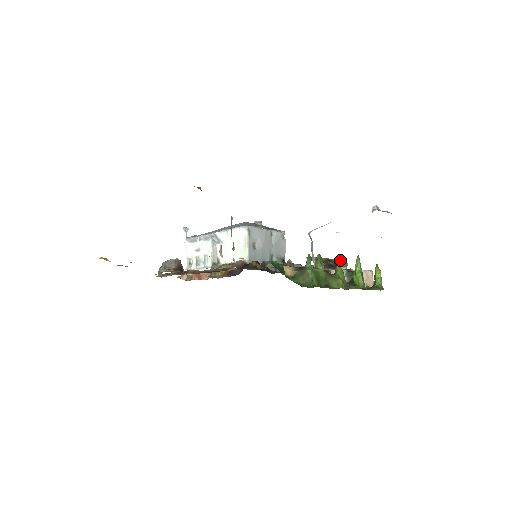
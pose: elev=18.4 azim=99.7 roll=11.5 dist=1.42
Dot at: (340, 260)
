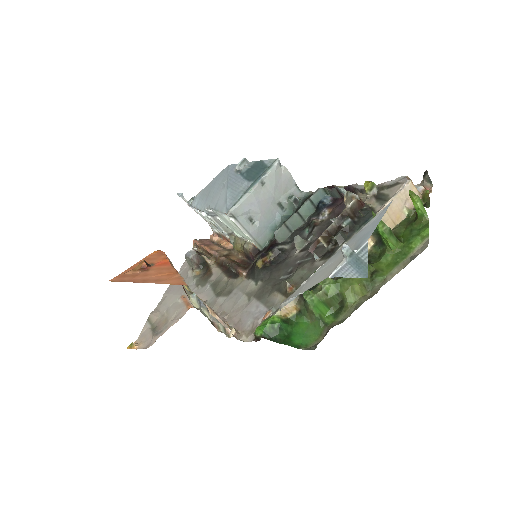
Dot at: occluded
